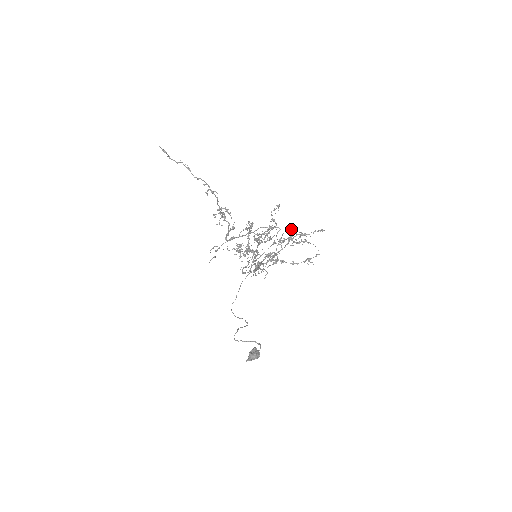
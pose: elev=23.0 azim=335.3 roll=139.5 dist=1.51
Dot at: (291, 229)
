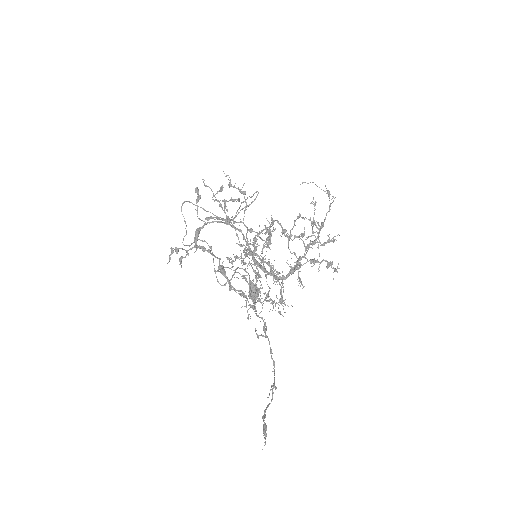
Dot at: (298, 218)
